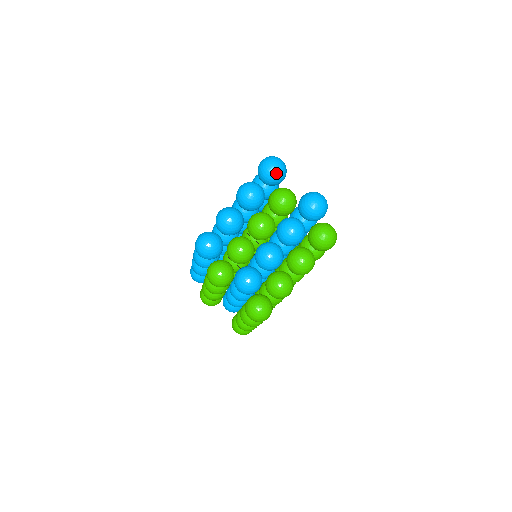
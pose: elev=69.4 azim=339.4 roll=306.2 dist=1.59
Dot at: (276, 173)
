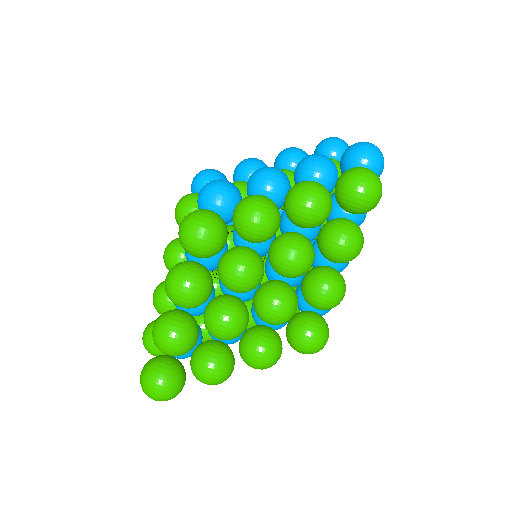
Dot at: (334, 140)
